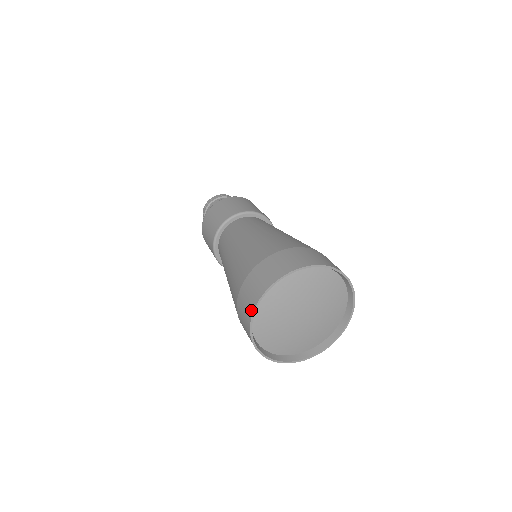
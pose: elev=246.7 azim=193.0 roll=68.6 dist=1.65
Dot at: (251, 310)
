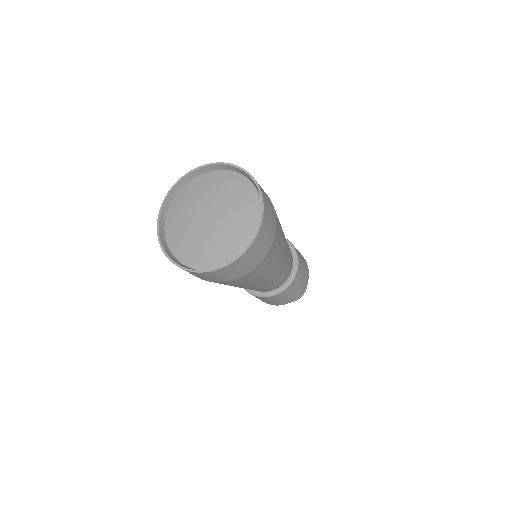
Dot at: (162, 210)
